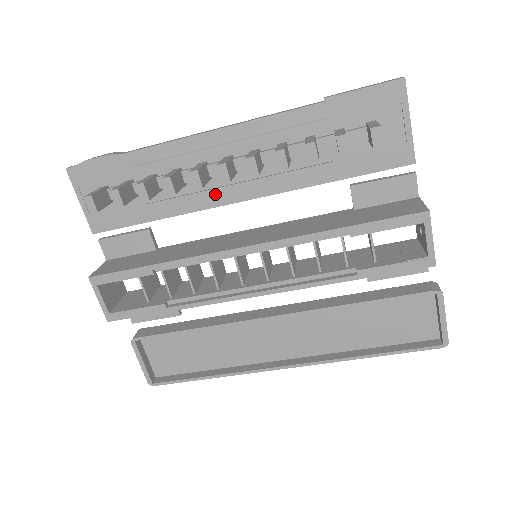
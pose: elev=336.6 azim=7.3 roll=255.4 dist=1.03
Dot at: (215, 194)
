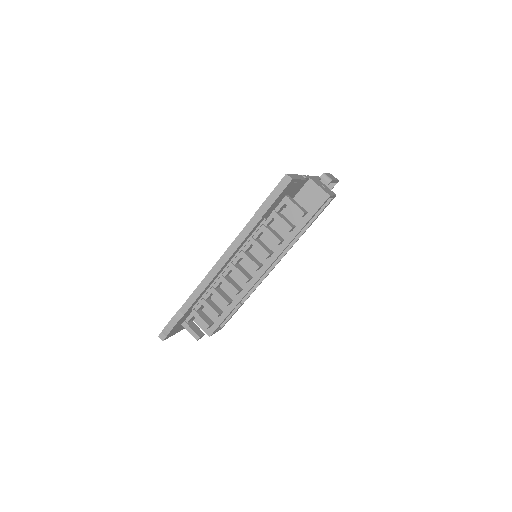
Dot at: occluded
